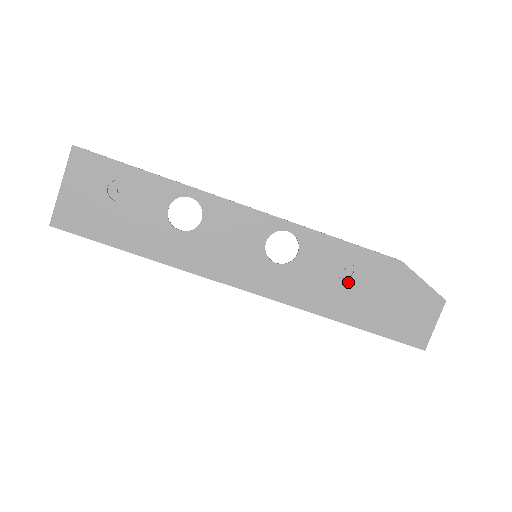
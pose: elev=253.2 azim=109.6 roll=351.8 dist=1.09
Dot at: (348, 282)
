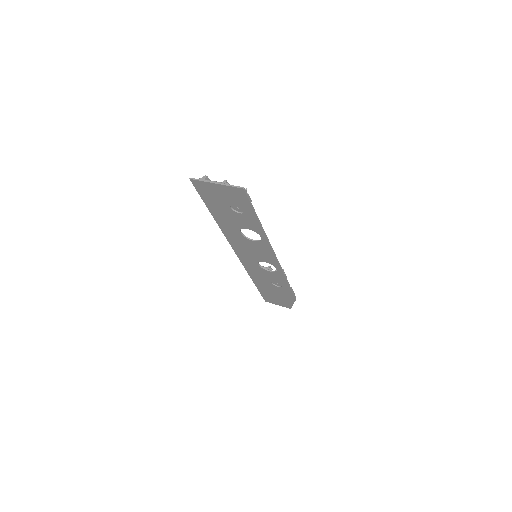
Dot at: (272, 285)
